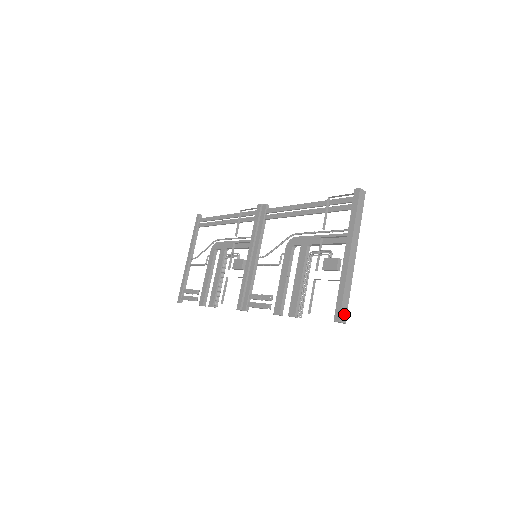
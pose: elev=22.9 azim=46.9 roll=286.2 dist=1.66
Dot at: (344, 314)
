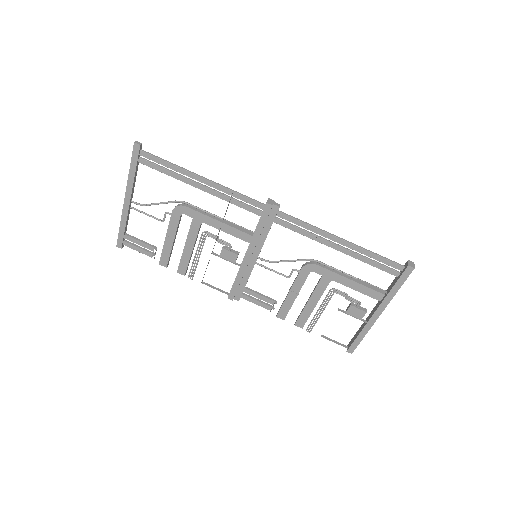
Dot at: occluded
